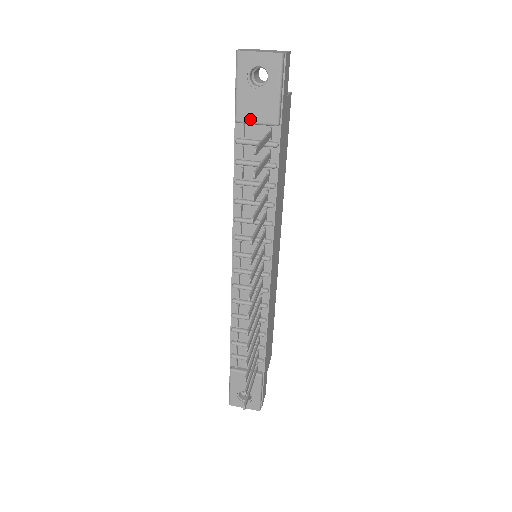
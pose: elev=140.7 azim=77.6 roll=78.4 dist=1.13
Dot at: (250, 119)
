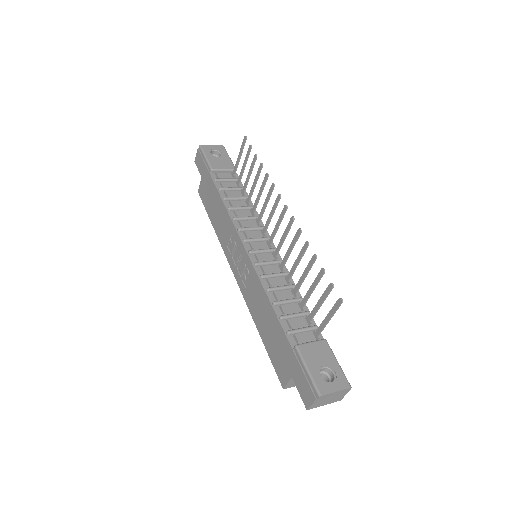
Dot at: (220, 168)
